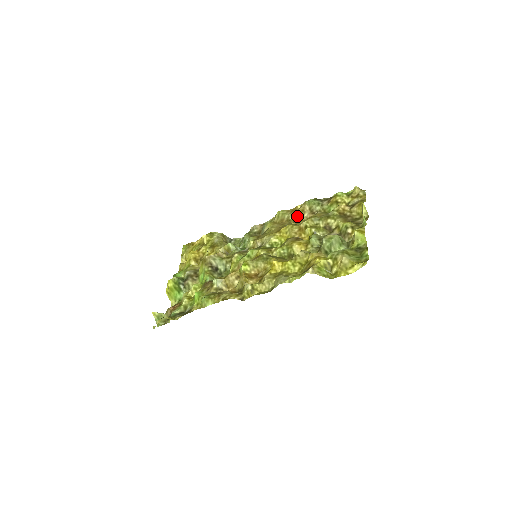
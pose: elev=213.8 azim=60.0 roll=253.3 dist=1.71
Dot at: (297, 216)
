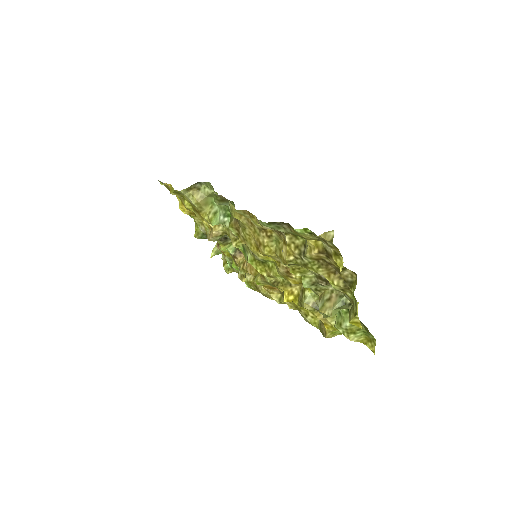
Dot at: occluded
